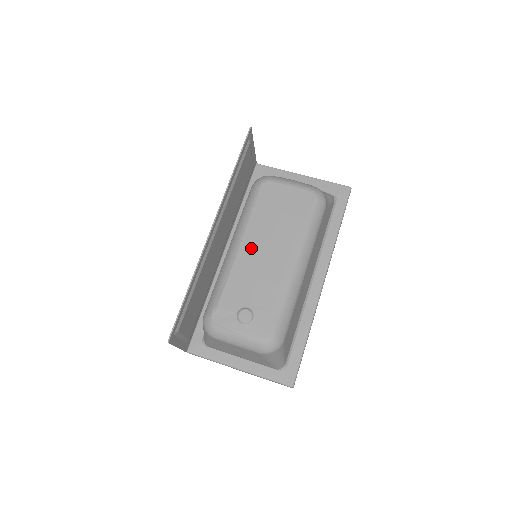
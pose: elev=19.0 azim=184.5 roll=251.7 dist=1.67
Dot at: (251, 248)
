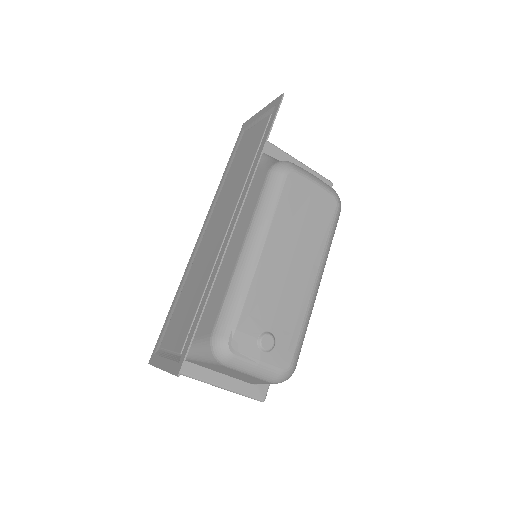
Dot at: (274, 256)
